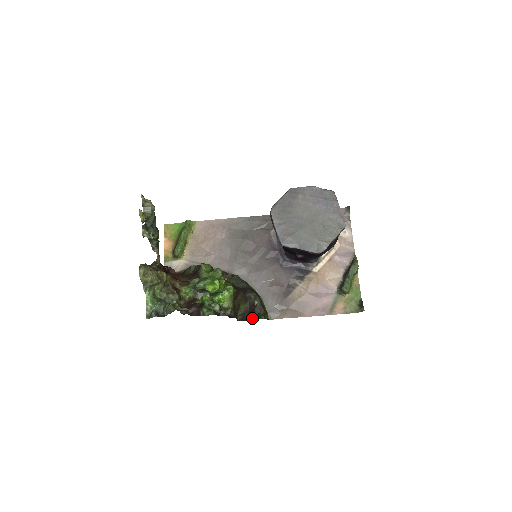
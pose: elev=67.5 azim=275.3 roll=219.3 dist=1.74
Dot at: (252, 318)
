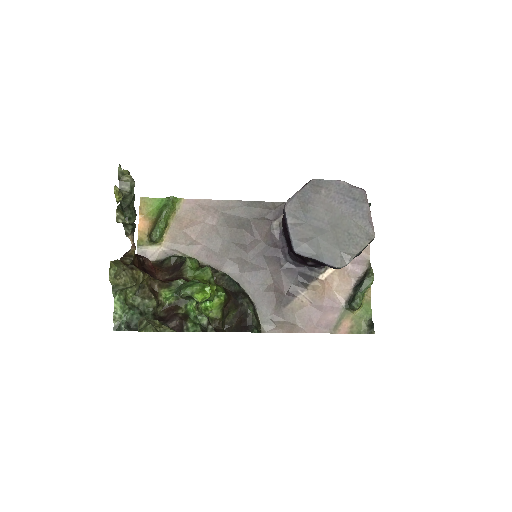
Dot at: (242, 330)
